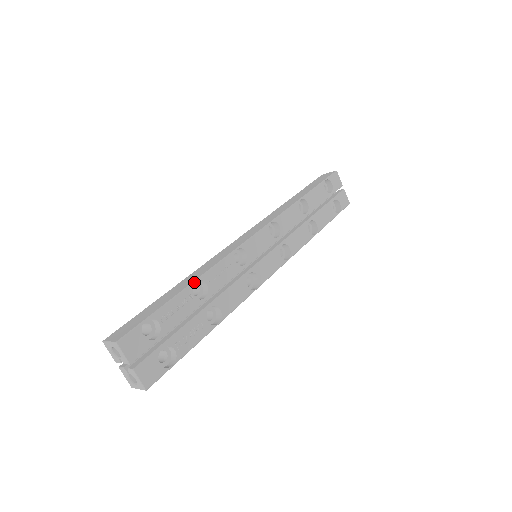
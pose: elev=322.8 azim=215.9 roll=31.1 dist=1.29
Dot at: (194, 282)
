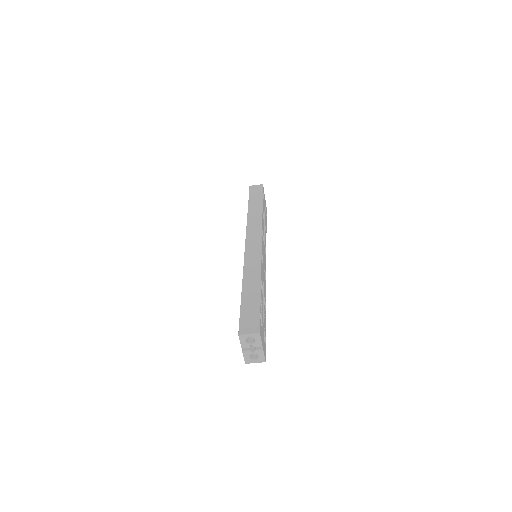
Dot at: occluded
